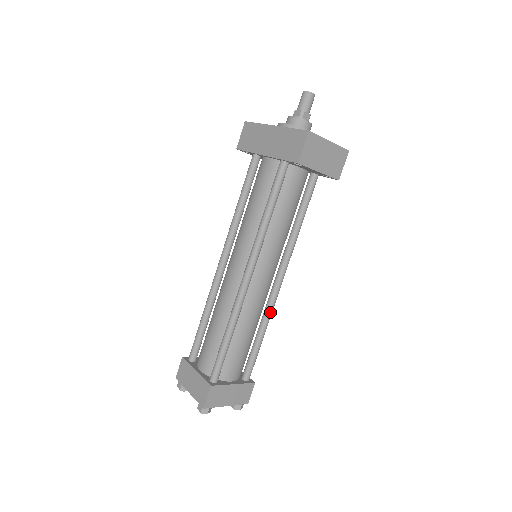
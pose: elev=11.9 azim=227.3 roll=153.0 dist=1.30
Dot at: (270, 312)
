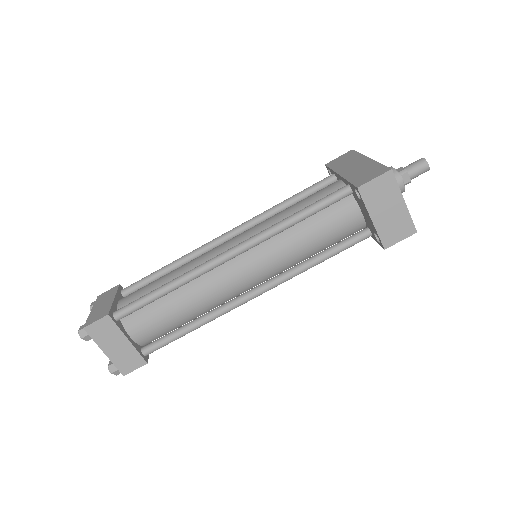
Dot at: (220, 312)
